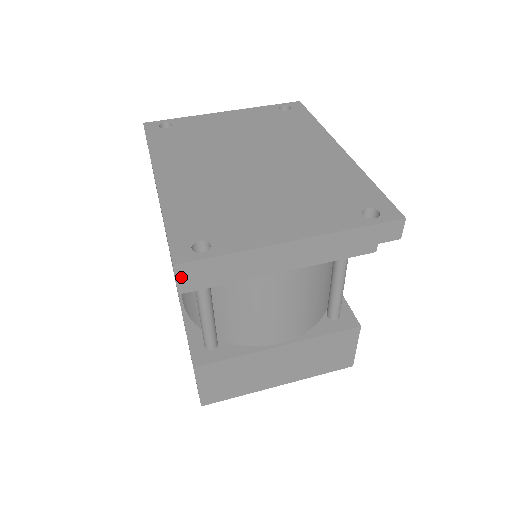
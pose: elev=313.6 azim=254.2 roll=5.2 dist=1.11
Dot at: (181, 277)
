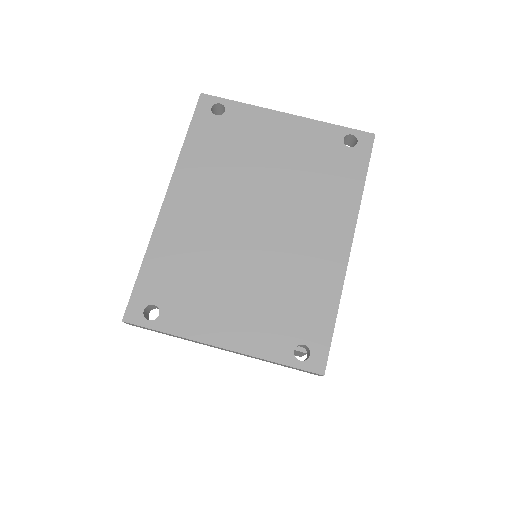
Dot at: (130, 324)
